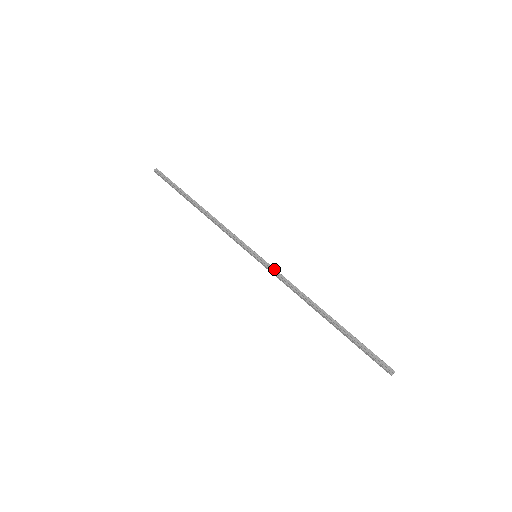
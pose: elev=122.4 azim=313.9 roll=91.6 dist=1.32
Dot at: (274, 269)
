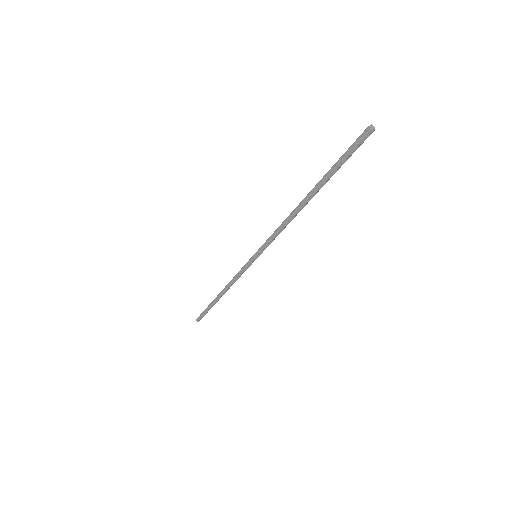
Dot at: (267, 241)
